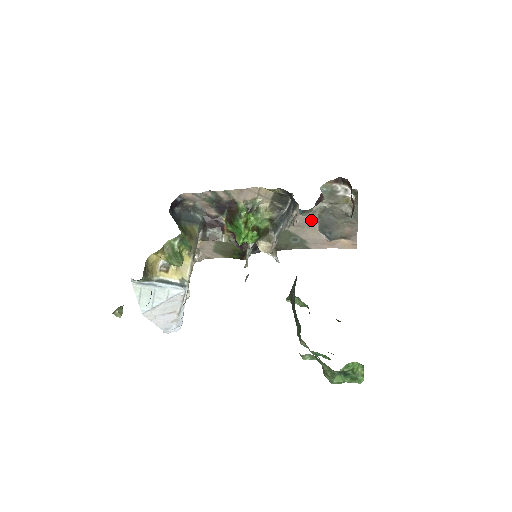
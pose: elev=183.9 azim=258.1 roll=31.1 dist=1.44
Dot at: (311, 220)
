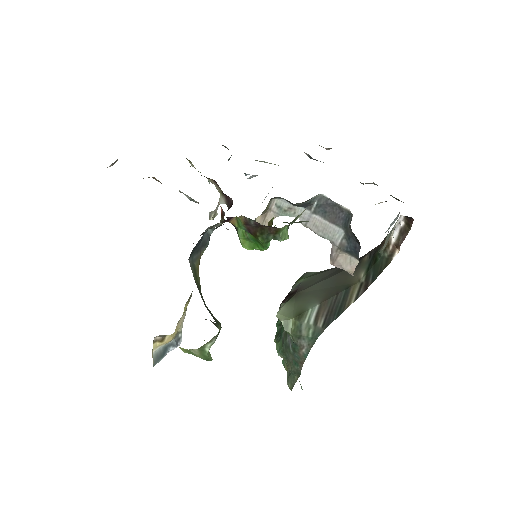
Dot at: occluded
